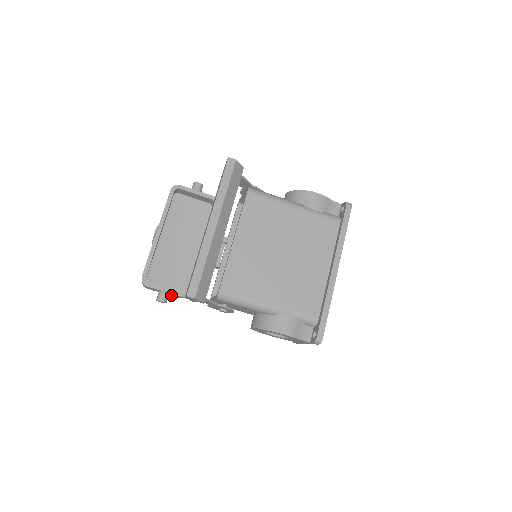
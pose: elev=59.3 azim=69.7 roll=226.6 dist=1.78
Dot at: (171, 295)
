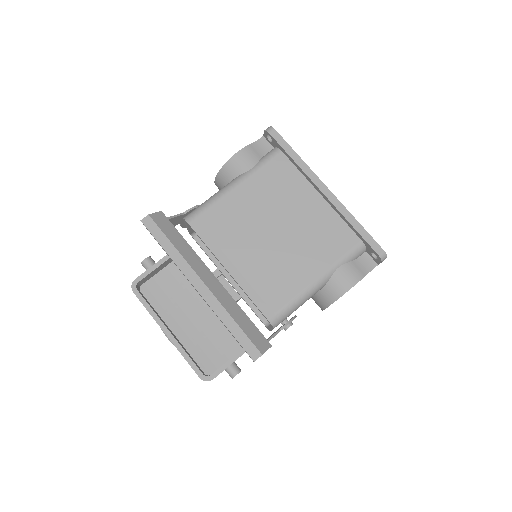
Dot at: occluded
